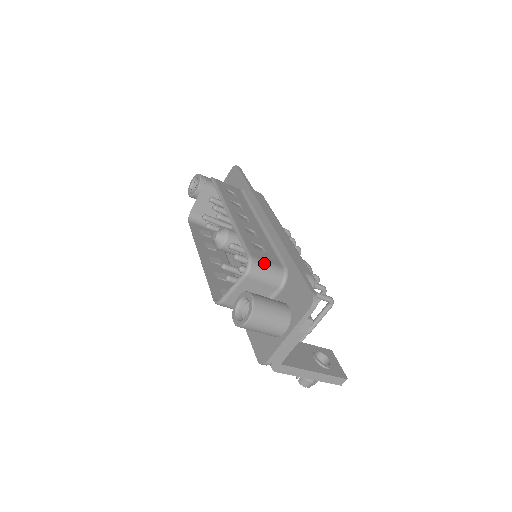
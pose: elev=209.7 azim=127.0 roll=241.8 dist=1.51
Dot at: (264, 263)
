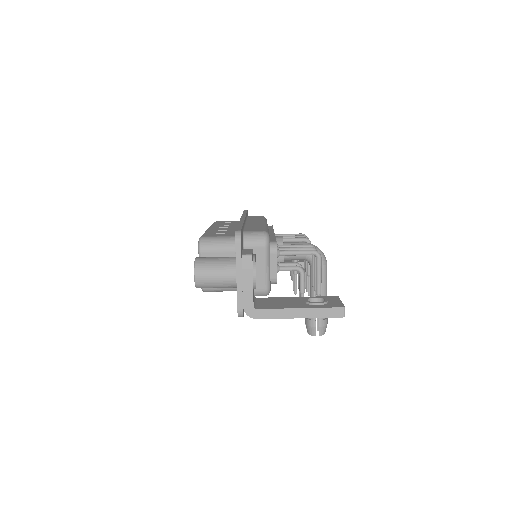
Dot at: (214, 238)
